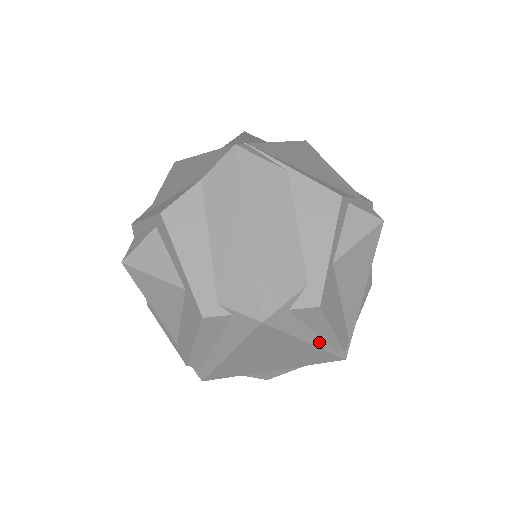
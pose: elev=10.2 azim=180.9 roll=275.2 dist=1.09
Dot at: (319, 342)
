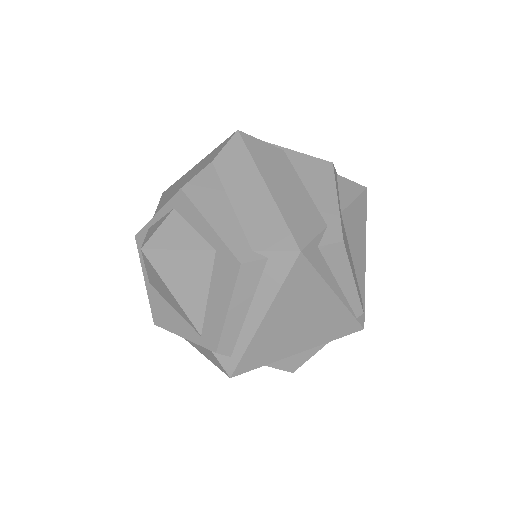
Dot at: (342, 297)
